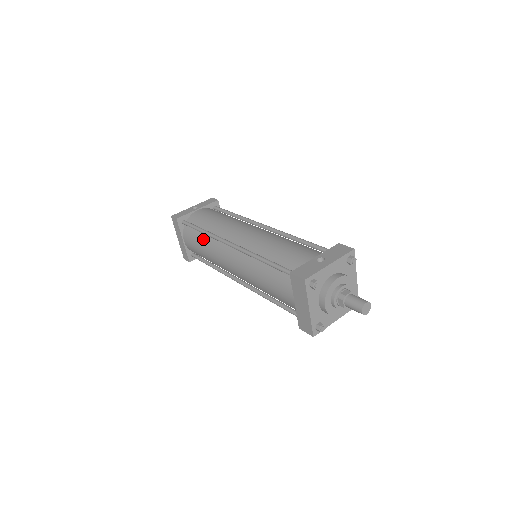
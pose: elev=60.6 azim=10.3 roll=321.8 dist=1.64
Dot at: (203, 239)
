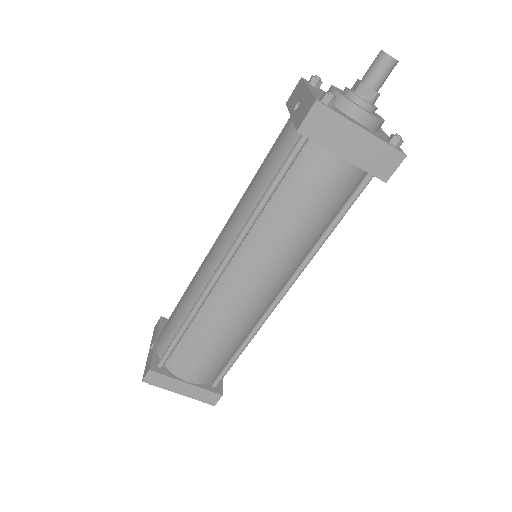
Dot at: (197, 331)
